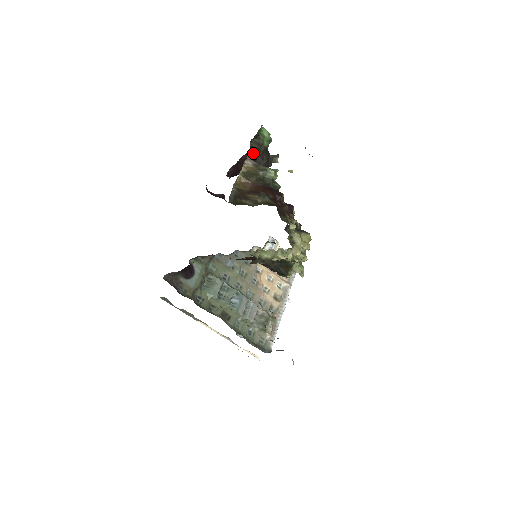
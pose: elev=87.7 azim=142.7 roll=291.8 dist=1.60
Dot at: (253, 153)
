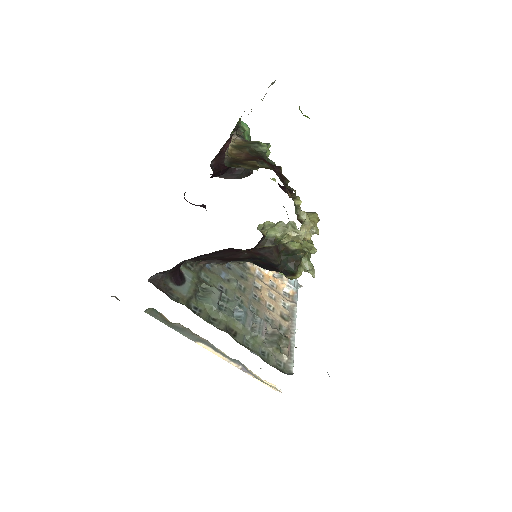
Dot at: occluded
